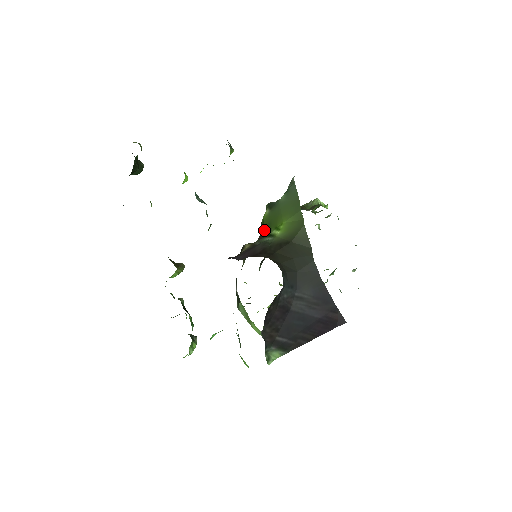
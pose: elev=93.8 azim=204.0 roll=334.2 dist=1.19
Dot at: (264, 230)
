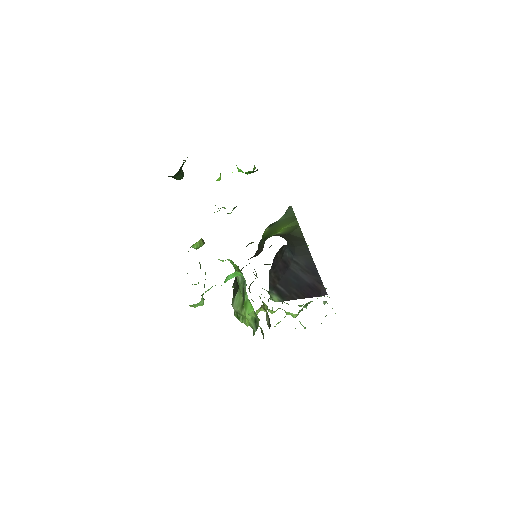
Dot at: (265, 238)
